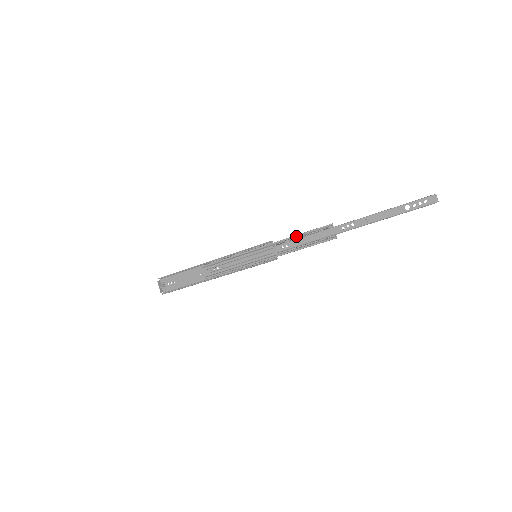
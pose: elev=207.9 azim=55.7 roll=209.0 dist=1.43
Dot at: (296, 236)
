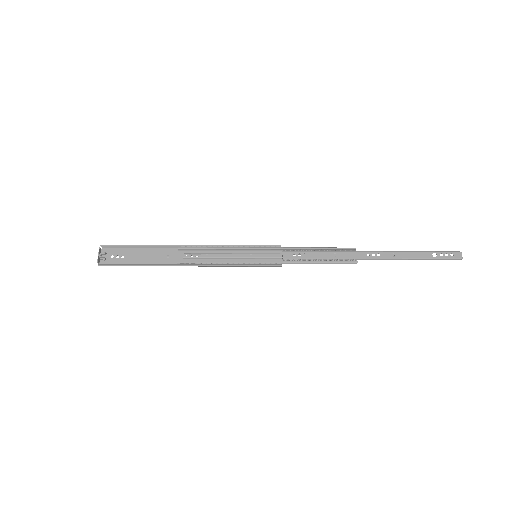
Dot at: (314, 248)
